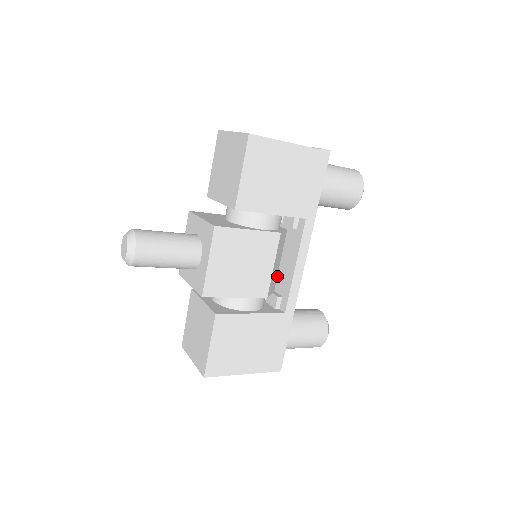
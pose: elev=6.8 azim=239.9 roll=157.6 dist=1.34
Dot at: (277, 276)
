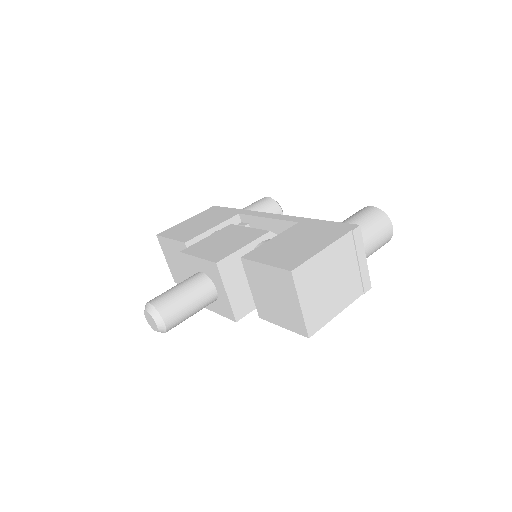
Dot at: occluded
